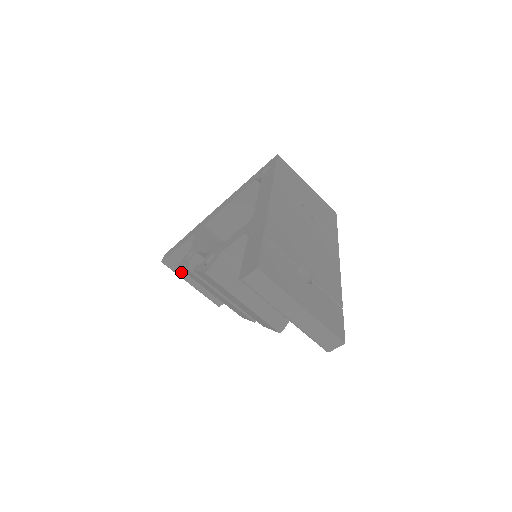
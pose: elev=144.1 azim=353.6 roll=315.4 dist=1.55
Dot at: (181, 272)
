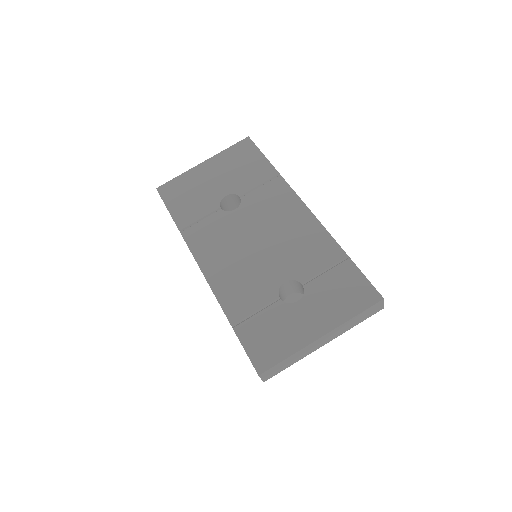
Dot at: occluded
